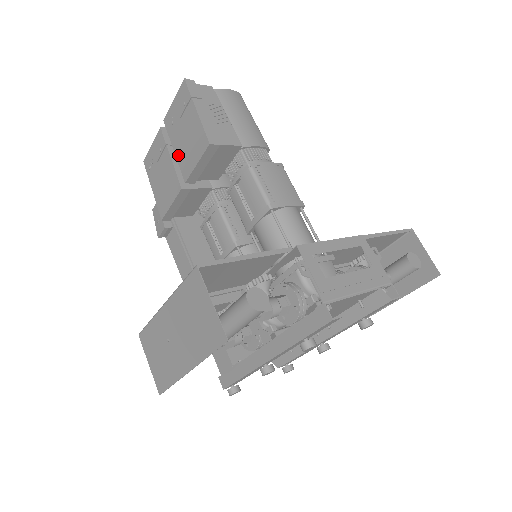
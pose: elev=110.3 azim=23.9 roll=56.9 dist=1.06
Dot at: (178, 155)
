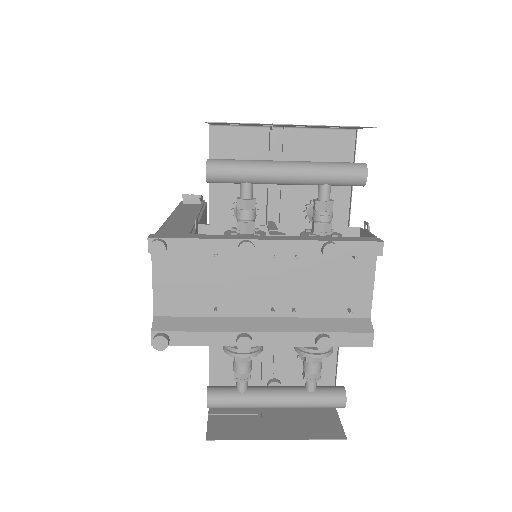
Dot at: occluded
